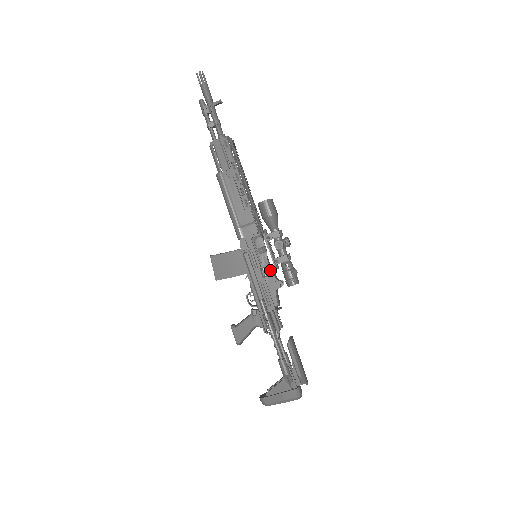
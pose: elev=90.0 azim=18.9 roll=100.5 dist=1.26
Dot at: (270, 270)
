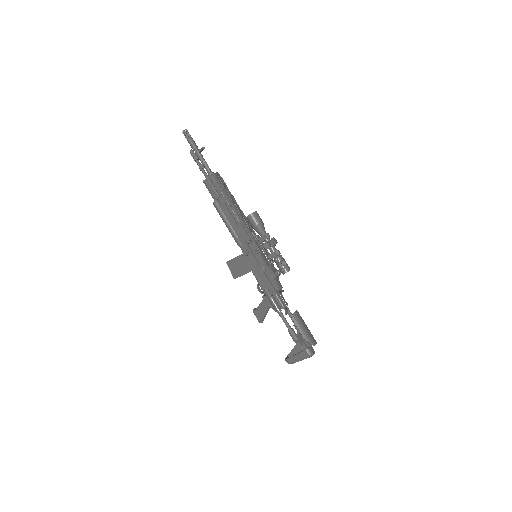
Dot at: (266, 265)
